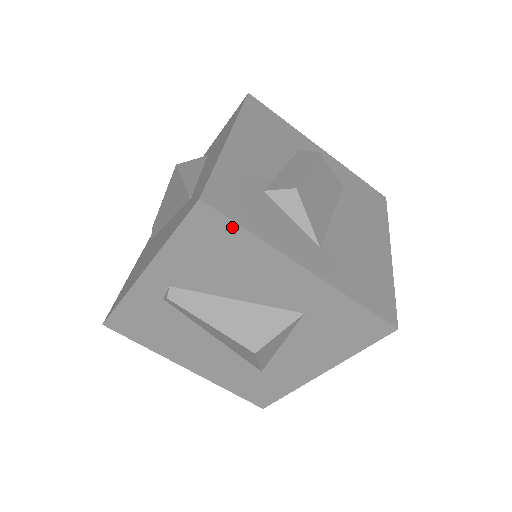
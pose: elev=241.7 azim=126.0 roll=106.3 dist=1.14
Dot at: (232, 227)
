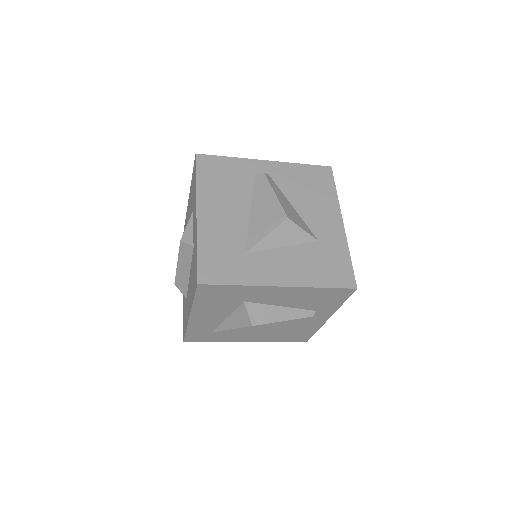
Dot at: (332, 183)
